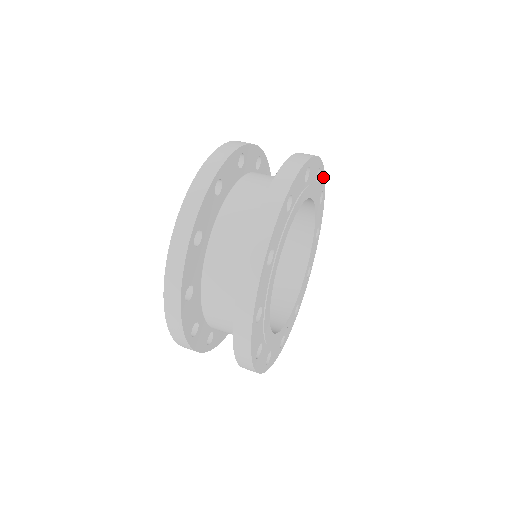
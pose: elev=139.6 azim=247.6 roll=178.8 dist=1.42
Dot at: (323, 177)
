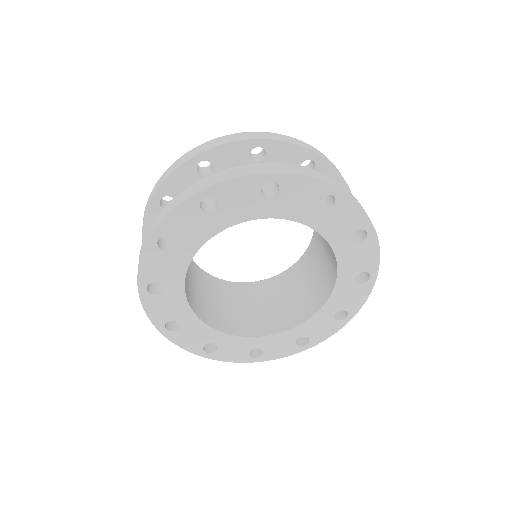
Dot at: (362, 300)
